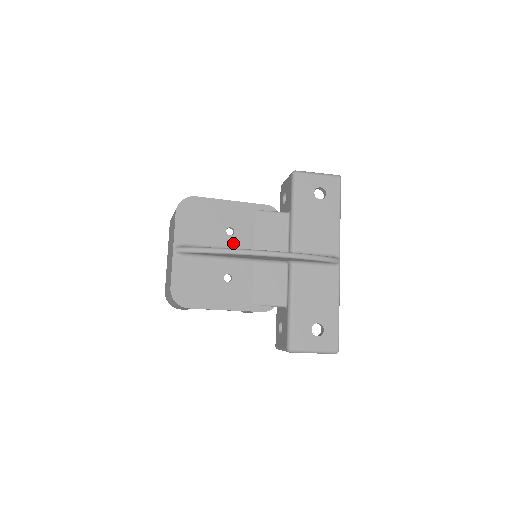
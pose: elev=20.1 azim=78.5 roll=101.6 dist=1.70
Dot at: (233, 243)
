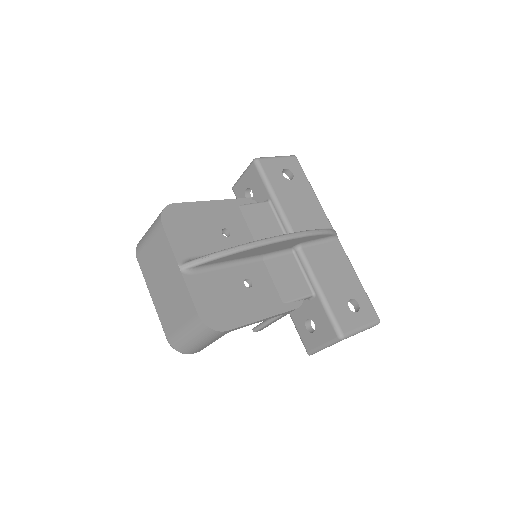
Dot at: (235, 244)
